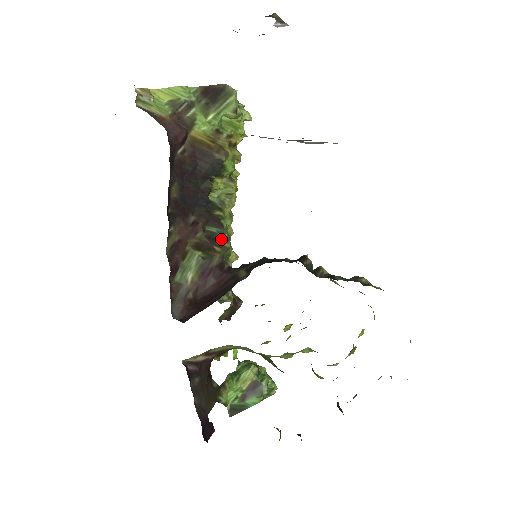
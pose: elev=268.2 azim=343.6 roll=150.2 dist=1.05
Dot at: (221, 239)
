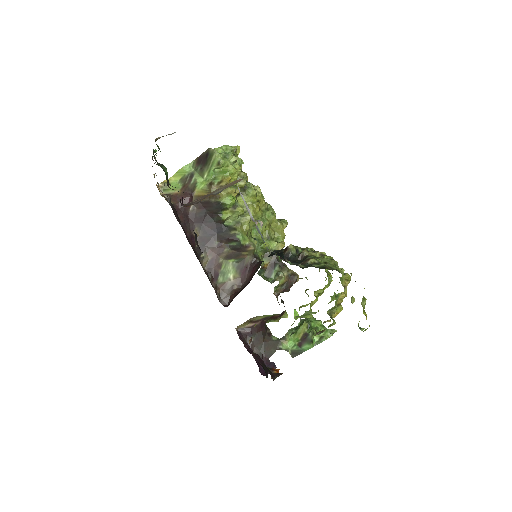
Dot at: (243, 247)
